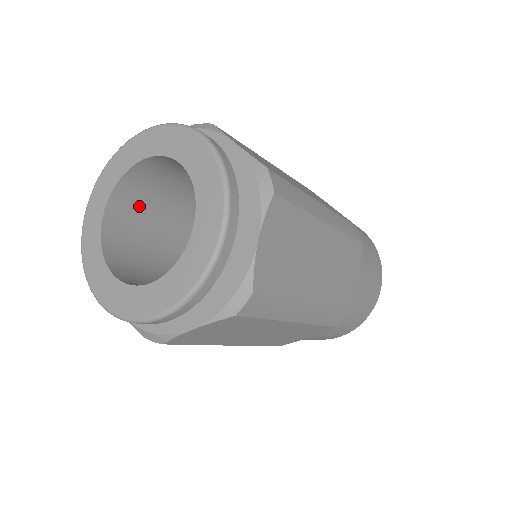
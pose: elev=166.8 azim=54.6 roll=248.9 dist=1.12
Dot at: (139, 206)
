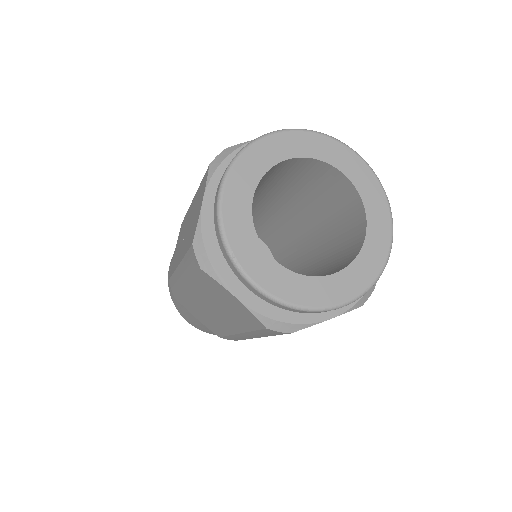
Dot at: occluded
